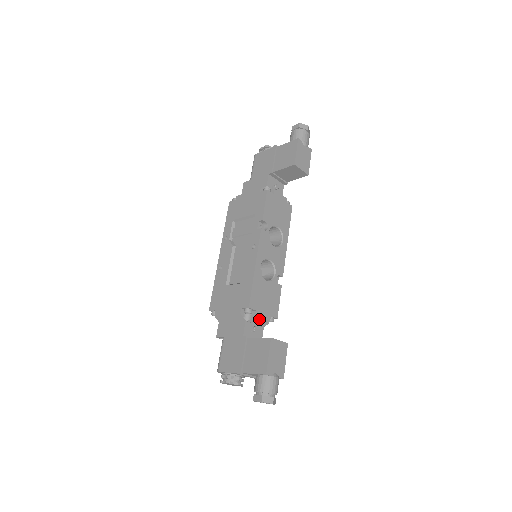
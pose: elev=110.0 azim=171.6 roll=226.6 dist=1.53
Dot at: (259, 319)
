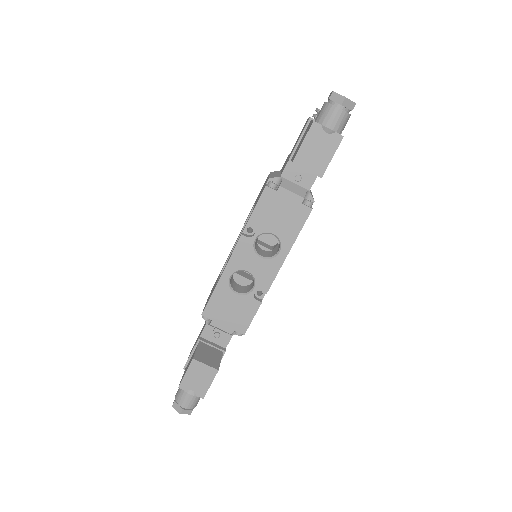
Dot at: (219, 328)
